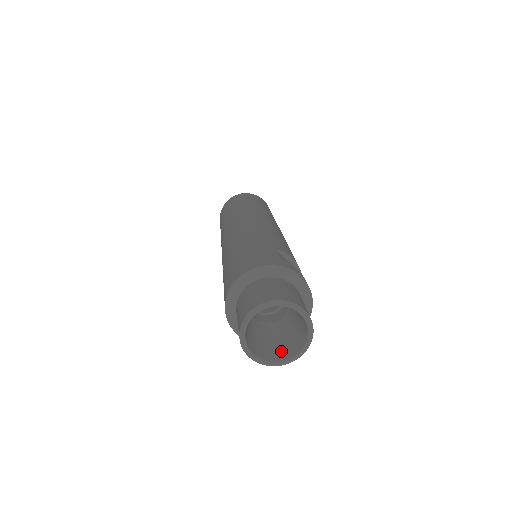
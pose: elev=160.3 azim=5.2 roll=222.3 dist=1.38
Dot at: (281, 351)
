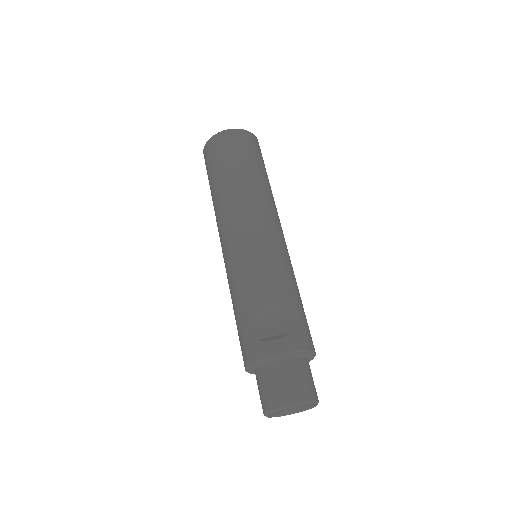
Dot at: occluded
